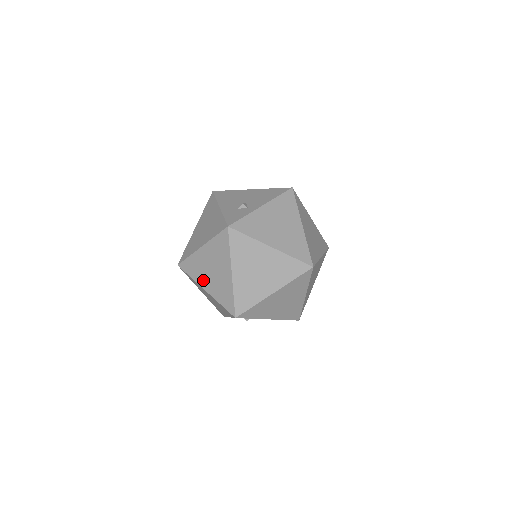
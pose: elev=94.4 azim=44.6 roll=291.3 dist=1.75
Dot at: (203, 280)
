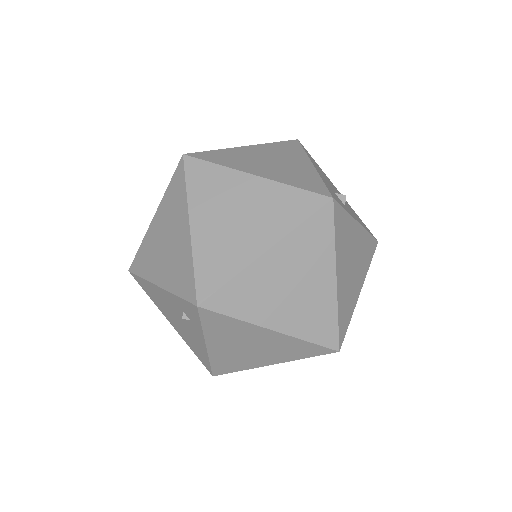
Dot at: (204, 211)
